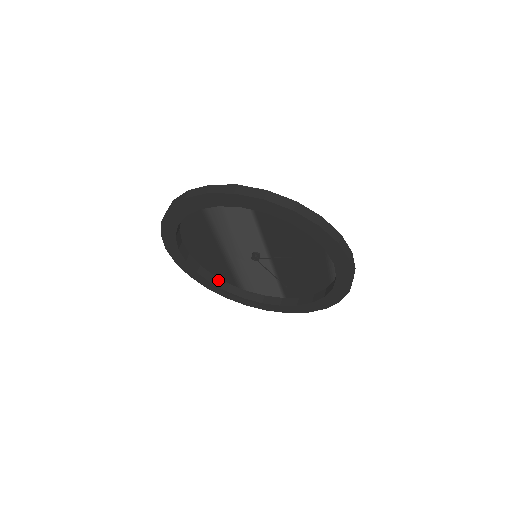
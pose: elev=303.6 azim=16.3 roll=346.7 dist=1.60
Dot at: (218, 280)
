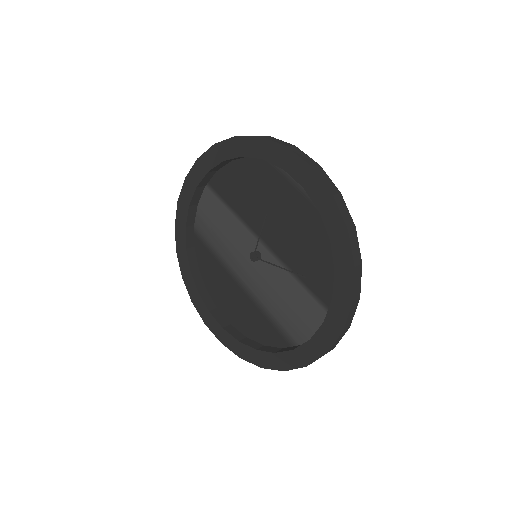
Dot at: (268, 348)
